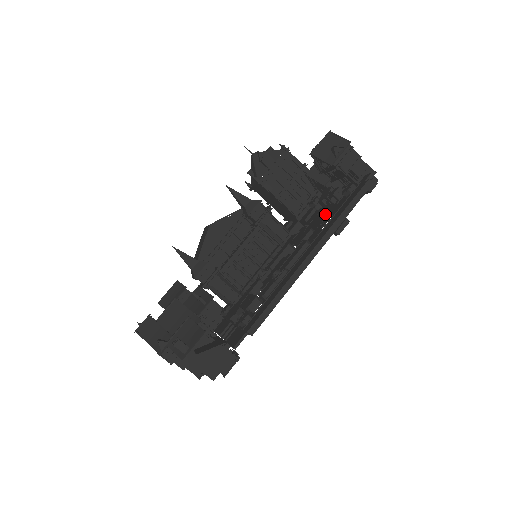
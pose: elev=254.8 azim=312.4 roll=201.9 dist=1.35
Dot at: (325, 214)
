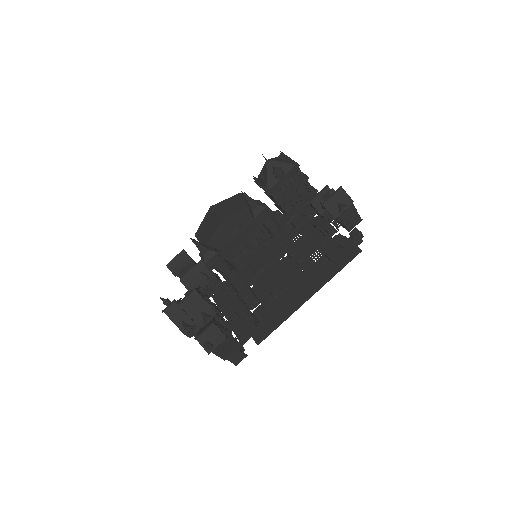
Dot at: (317, 243)
